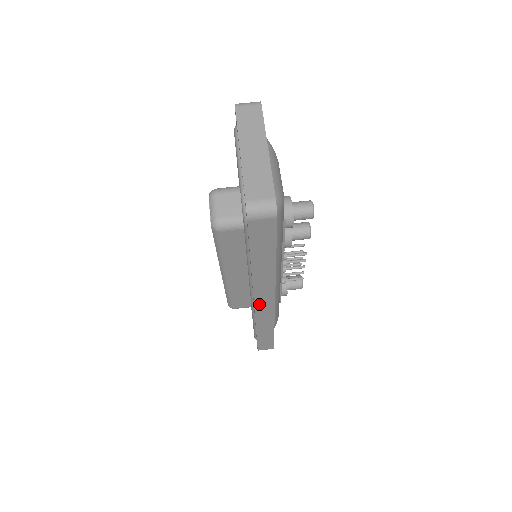
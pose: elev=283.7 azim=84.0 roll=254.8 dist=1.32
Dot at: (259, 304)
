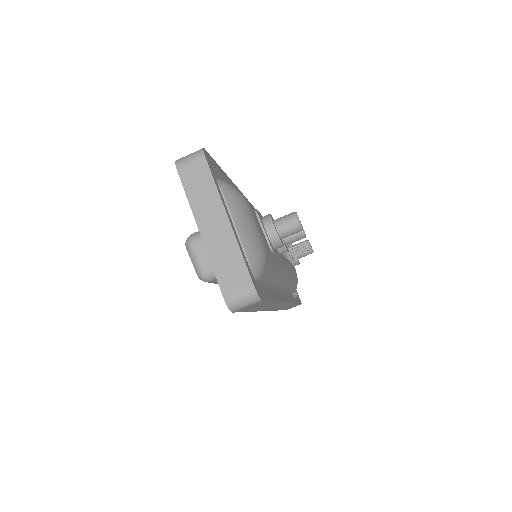
Dot at: occluded
